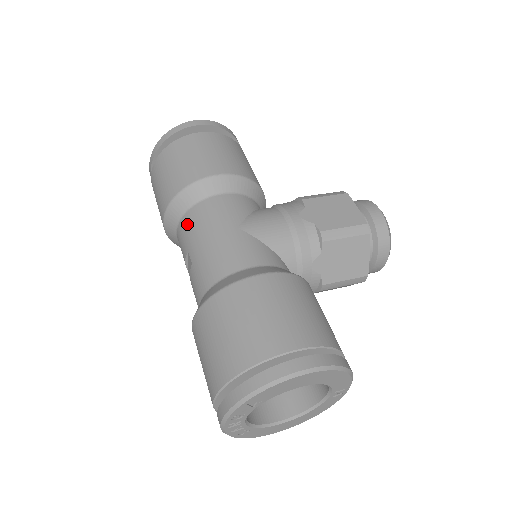
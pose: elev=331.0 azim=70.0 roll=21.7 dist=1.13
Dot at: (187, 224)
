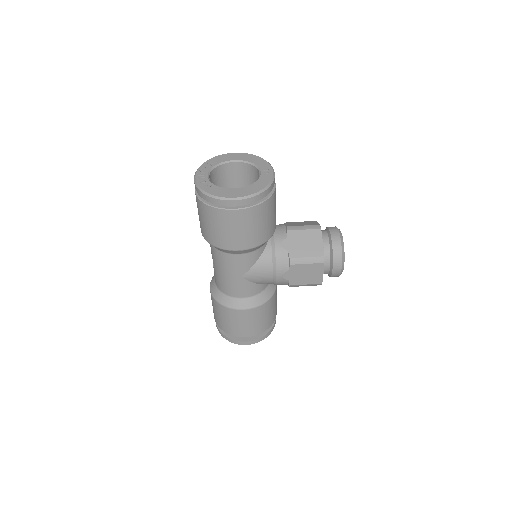
Dot at: (214, 253)
